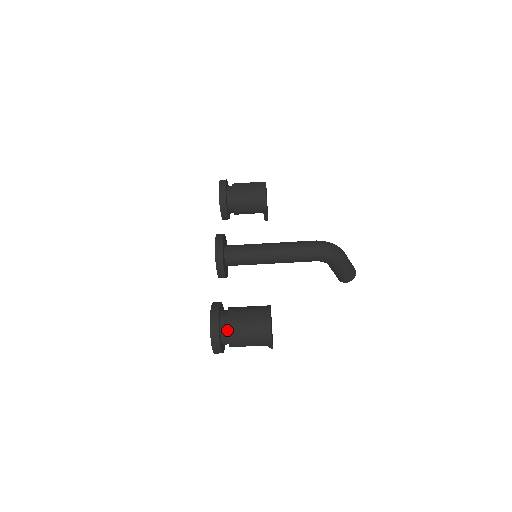
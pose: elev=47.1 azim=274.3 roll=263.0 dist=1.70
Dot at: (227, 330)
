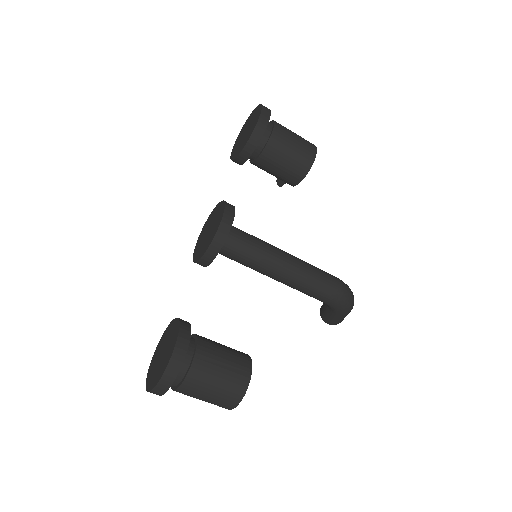
Dot at: (184, 380)
